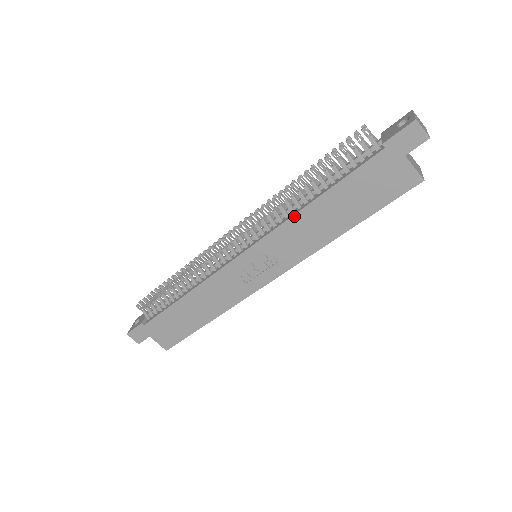
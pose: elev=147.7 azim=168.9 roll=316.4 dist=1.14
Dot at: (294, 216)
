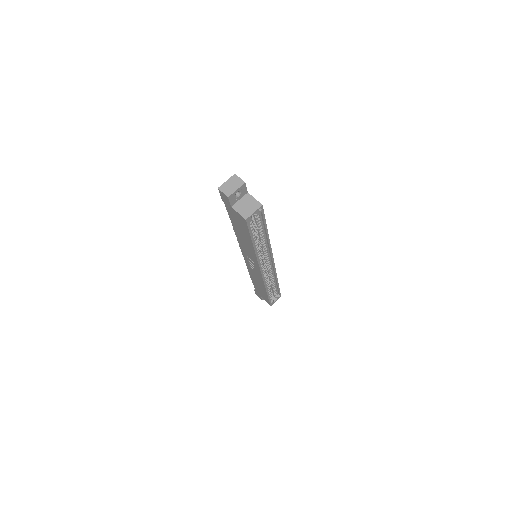
Dot at: (237, 238)
